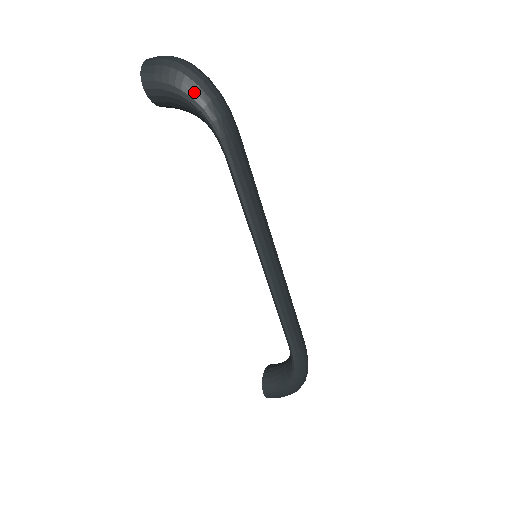
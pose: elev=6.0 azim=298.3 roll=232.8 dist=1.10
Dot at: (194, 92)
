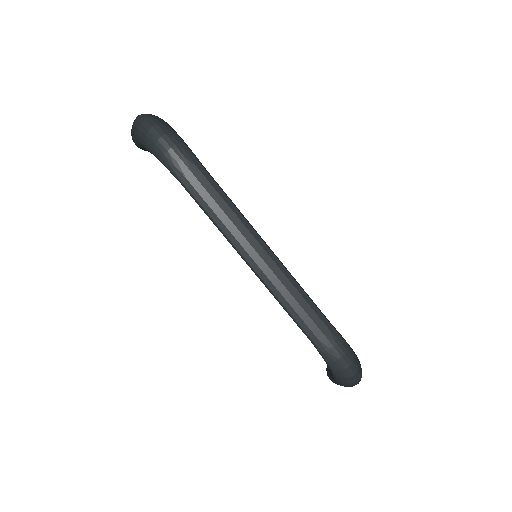
Dot at: (145, 142)
